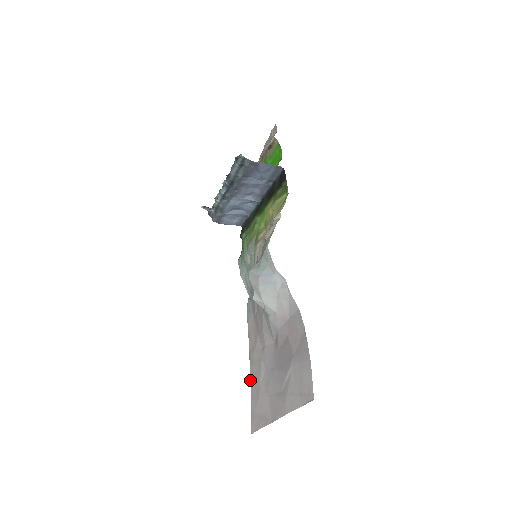
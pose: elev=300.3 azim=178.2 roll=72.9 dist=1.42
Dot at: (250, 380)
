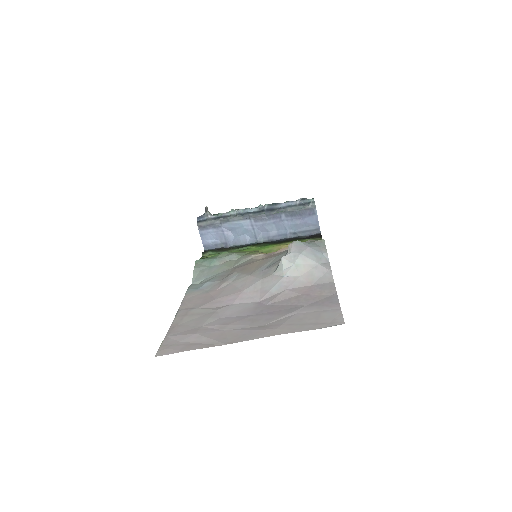
Dot at: (171, 325)
